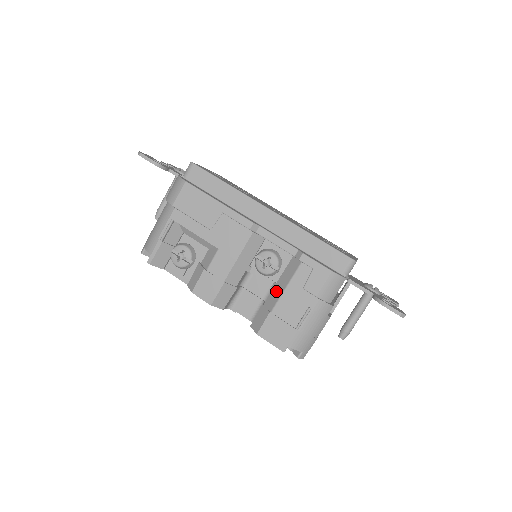
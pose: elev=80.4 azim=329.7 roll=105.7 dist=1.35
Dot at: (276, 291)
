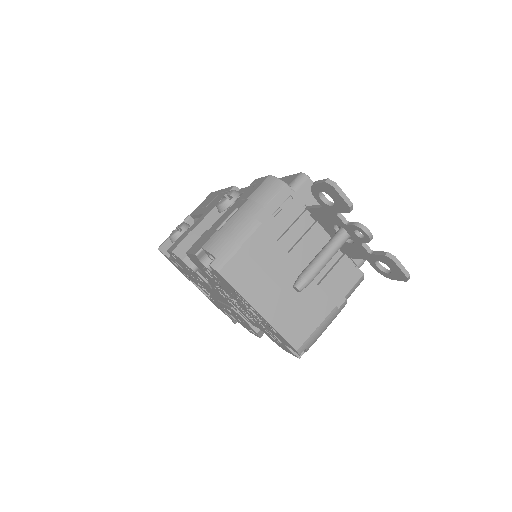
Dot at: occluded
